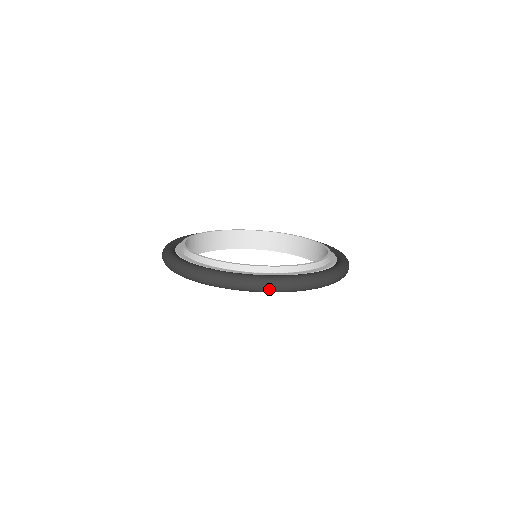
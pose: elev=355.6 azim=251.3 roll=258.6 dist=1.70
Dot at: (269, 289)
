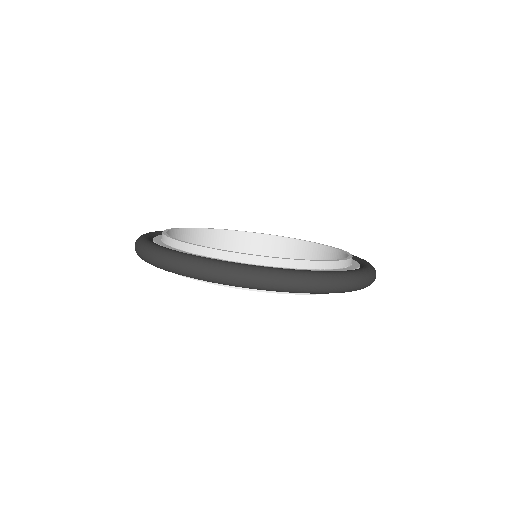
Dot at: occluded
